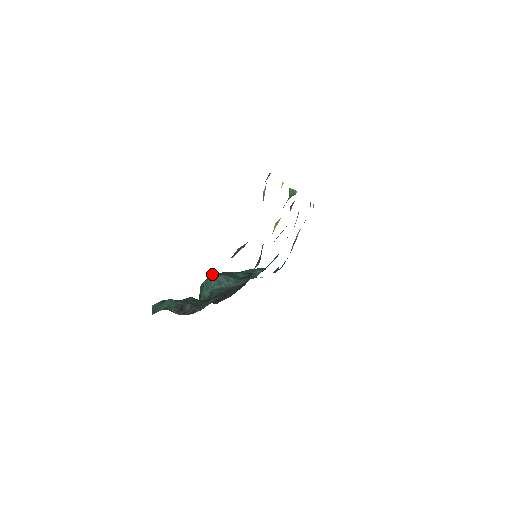
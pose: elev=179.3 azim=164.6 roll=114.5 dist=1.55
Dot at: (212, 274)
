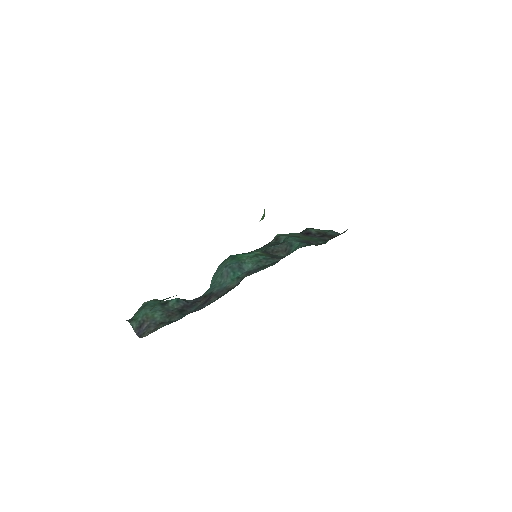
Dot at: (228, 258)
